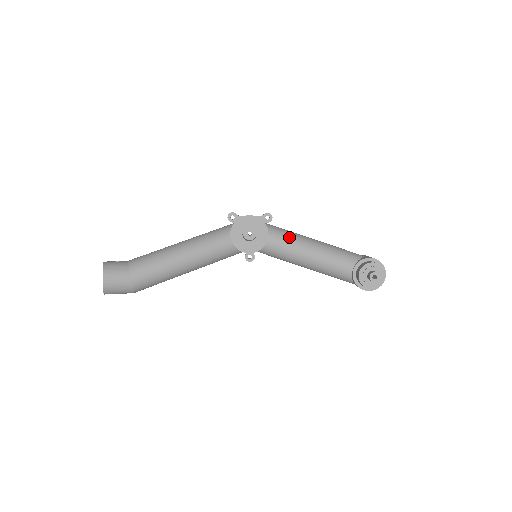
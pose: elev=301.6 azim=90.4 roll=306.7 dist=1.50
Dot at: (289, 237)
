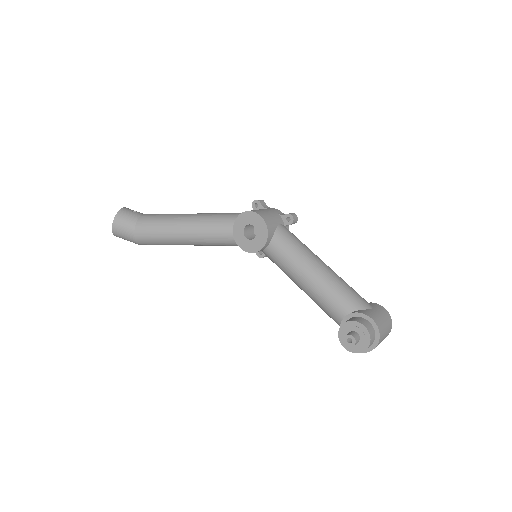
Dot at: (292, 251)
